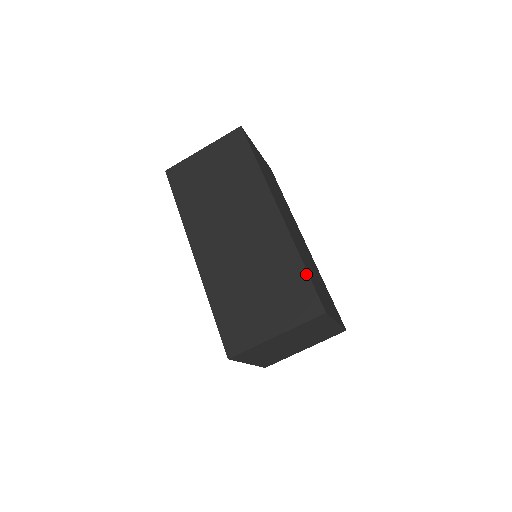
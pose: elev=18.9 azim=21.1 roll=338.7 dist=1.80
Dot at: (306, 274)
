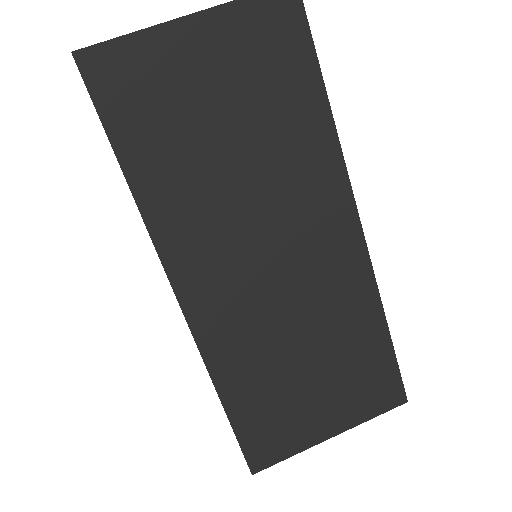
Dot at: (390, 346)
